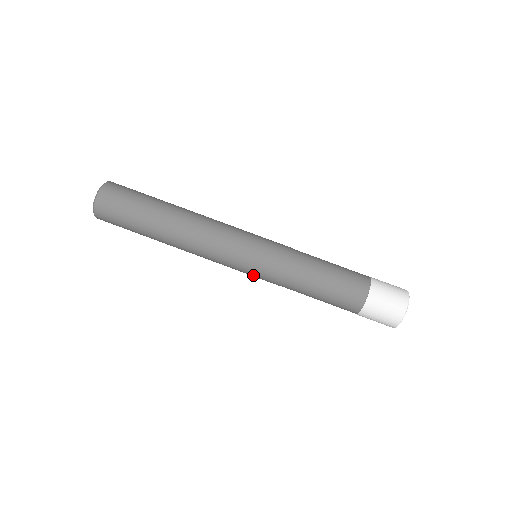
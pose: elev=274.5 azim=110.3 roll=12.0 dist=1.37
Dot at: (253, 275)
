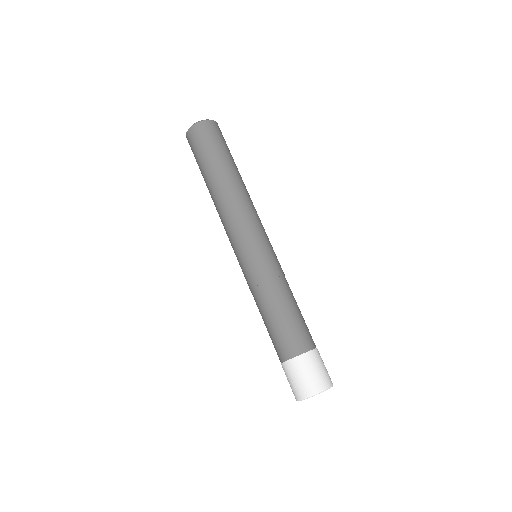
Dot at: occluded
